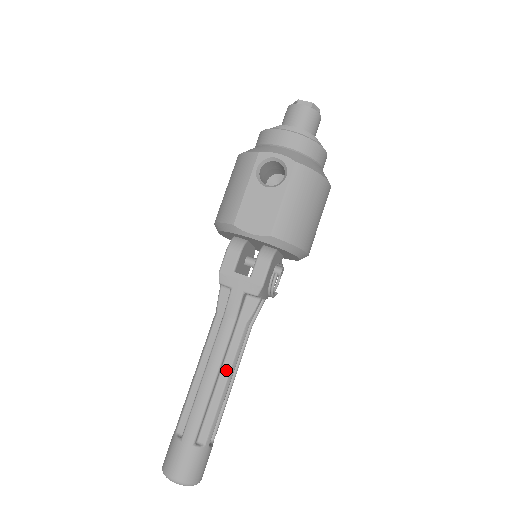
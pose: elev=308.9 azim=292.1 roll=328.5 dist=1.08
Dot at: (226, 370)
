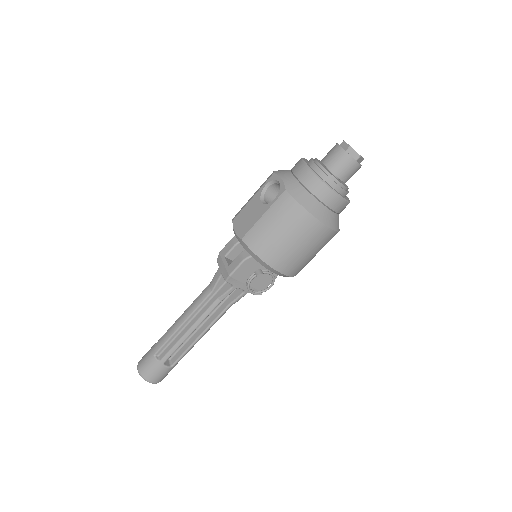
Dot at: (193, 322)
